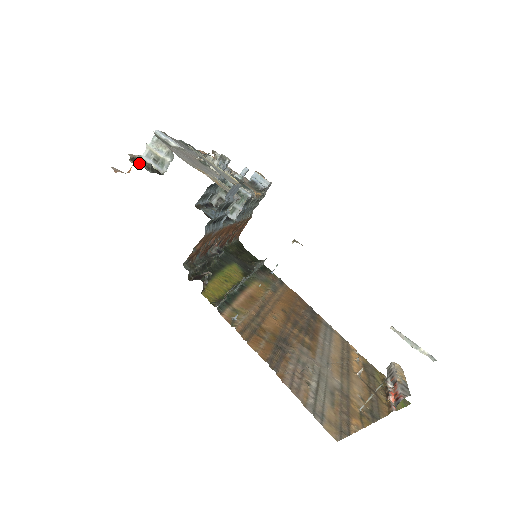
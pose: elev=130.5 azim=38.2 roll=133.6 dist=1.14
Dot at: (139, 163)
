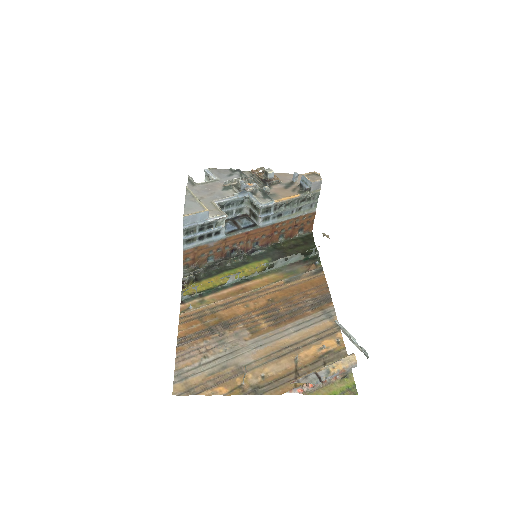
Dot at: occluded
